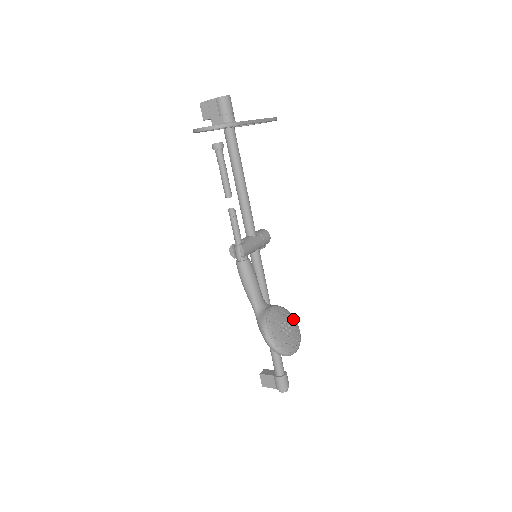
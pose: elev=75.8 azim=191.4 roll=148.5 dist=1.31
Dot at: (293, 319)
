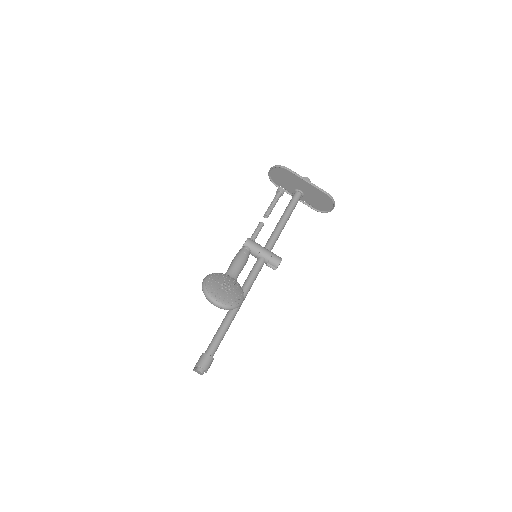
Dot at: (240, 296)
